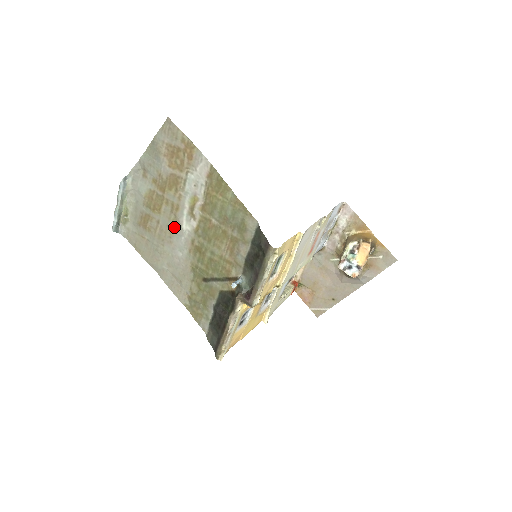
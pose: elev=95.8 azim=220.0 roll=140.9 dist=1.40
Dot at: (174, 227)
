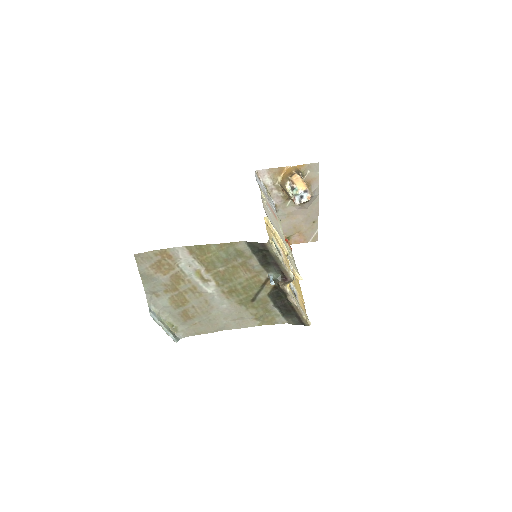
Dot at: (205, 298)
